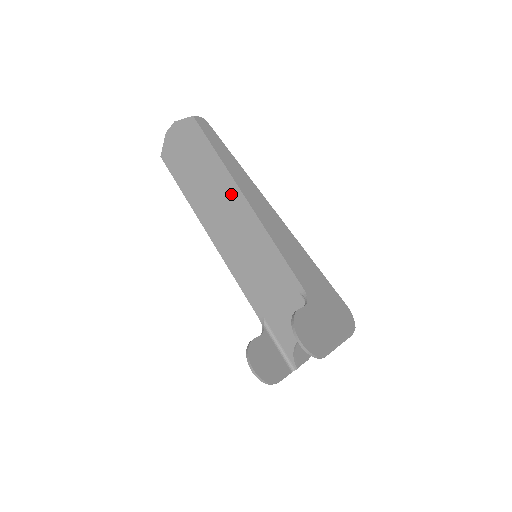
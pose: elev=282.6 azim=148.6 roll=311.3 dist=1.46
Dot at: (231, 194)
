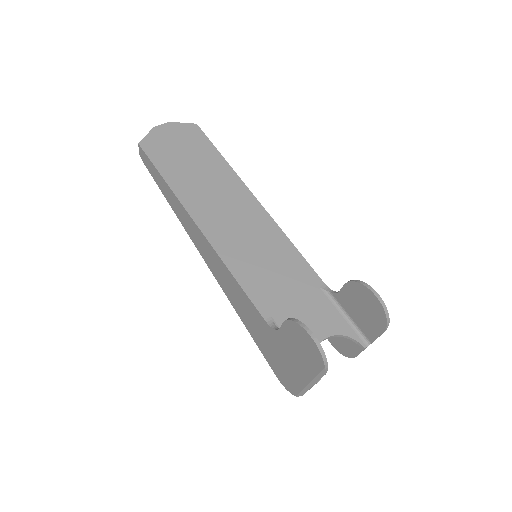
Dot at: (236, 191)
